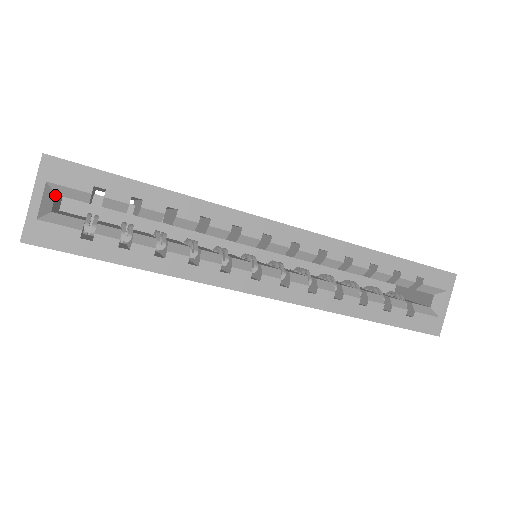
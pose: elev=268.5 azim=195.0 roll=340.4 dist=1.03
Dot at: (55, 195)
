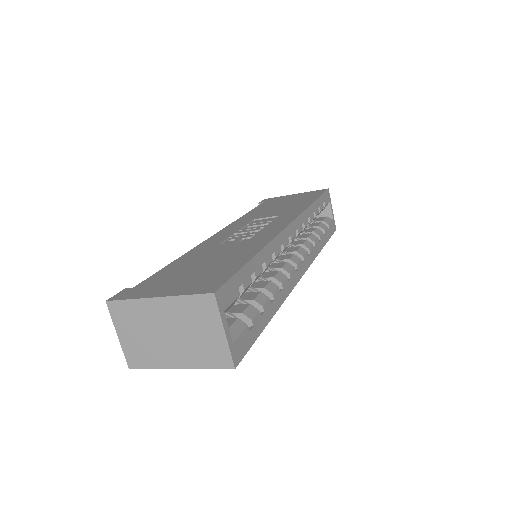
Dot at: occluded
